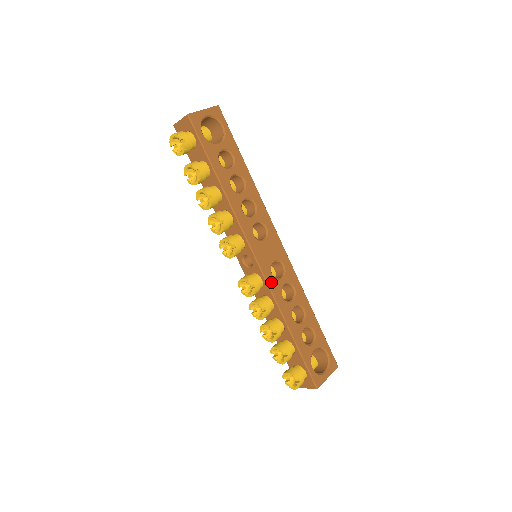
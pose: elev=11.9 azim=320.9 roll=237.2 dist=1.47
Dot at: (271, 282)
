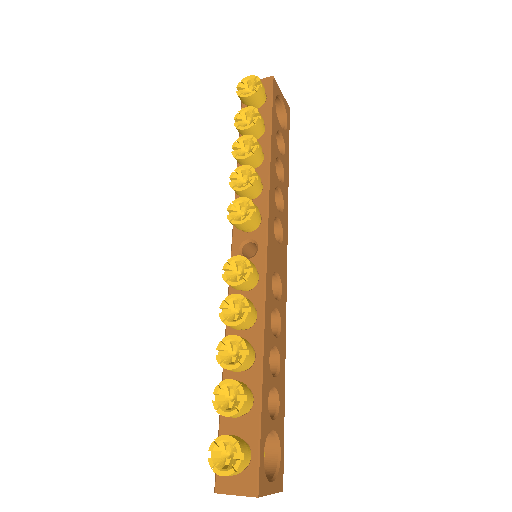
Dot at: (268, 288)
